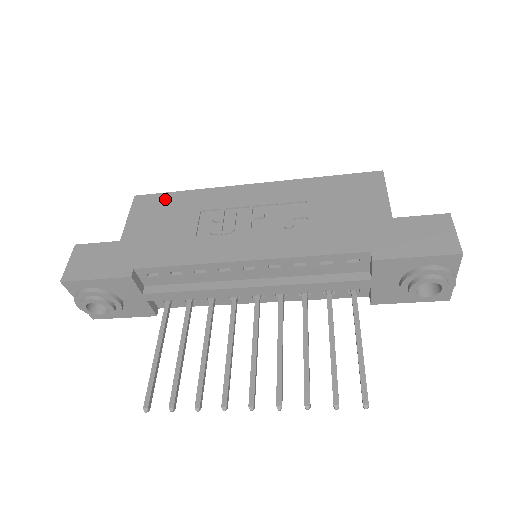
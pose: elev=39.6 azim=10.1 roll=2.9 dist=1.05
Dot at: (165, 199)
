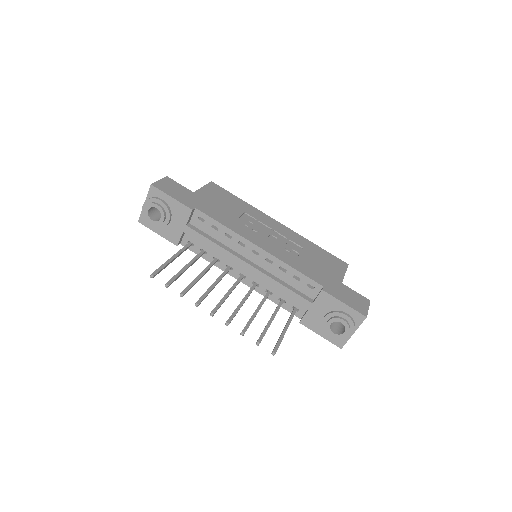
Dot at: (228, 194)
